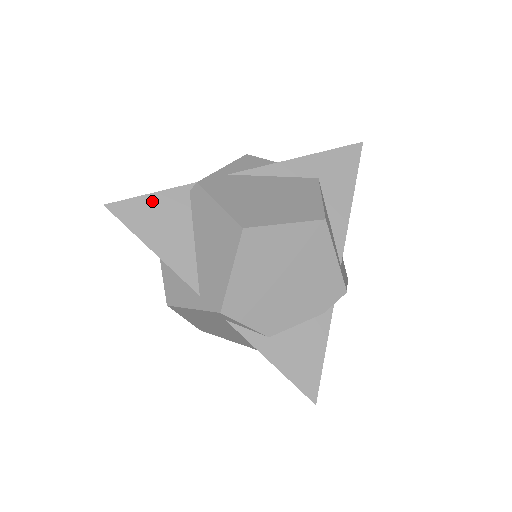
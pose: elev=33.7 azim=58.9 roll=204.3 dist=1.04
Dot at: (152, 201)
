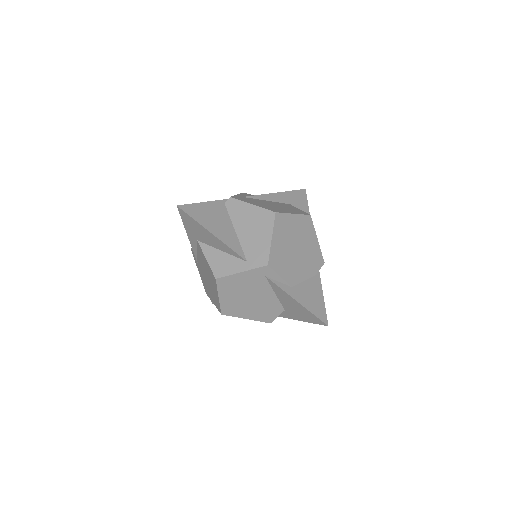
Dot at: (205, 206)
